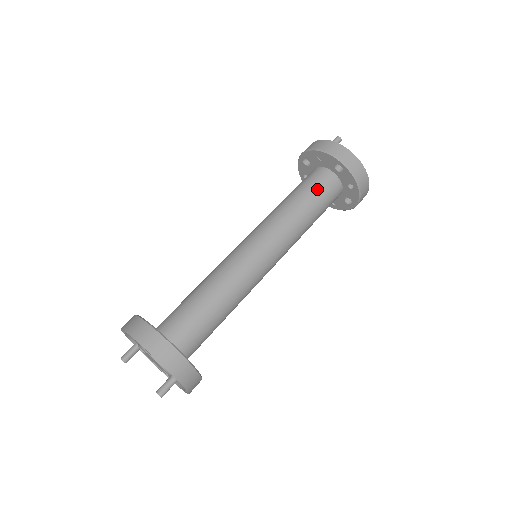
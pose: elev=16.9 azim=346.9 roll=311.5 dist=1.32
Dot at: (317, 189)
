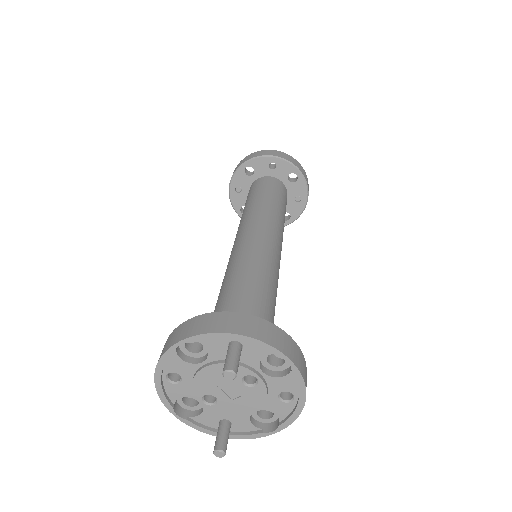
Dot at: (252, 192)
